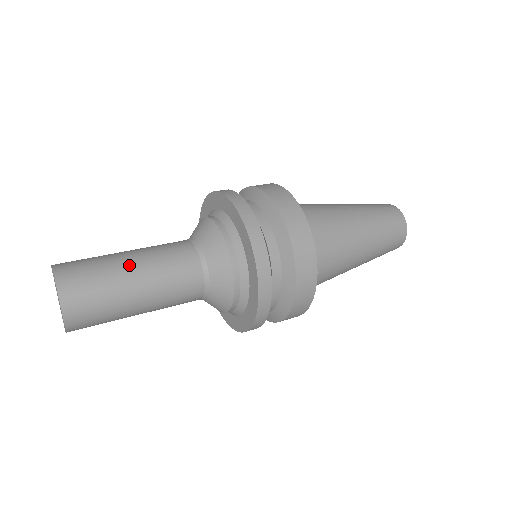
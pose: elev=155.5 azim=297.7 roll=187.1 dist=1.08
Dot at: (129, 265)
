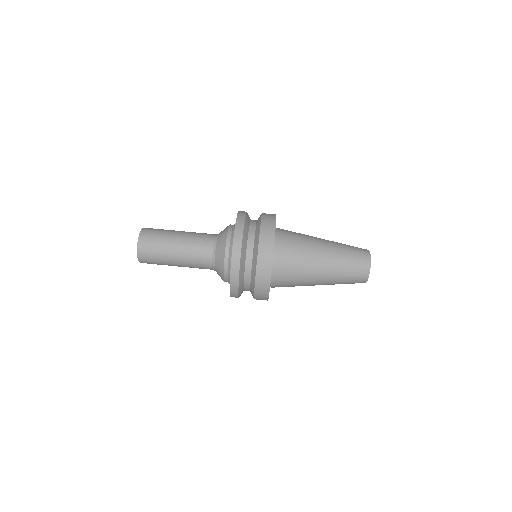
Dot at: (175, 240)
